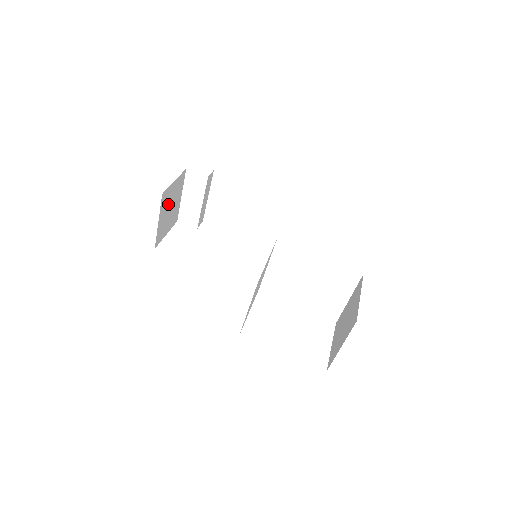
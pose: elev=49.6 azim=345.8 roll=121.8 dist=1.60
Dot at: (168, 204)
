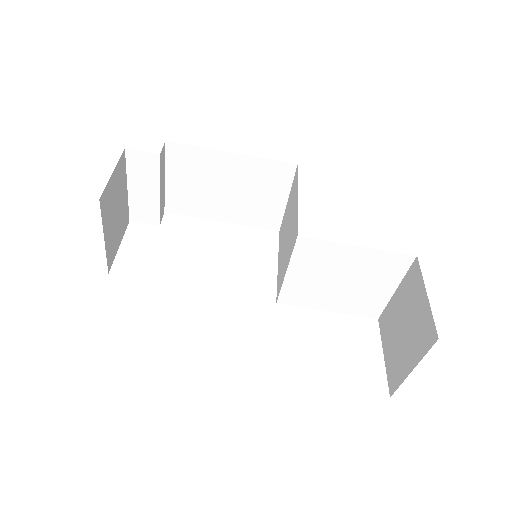
Dot at: (111, 207)
